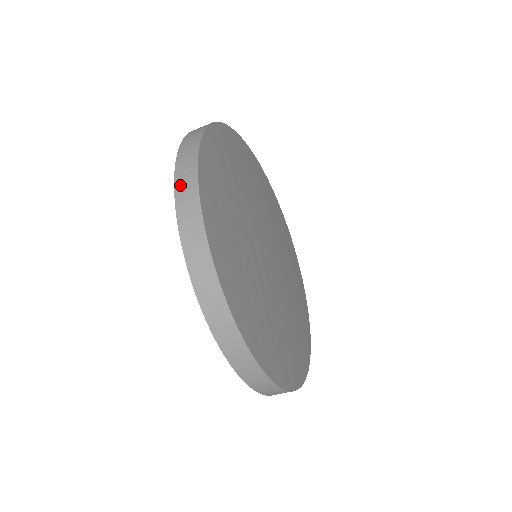
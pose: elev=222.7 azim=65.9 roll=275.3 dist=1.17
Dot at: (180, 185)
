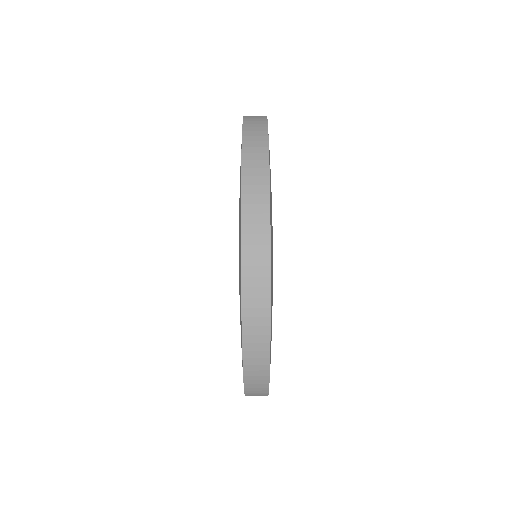
Dot at: occluded
